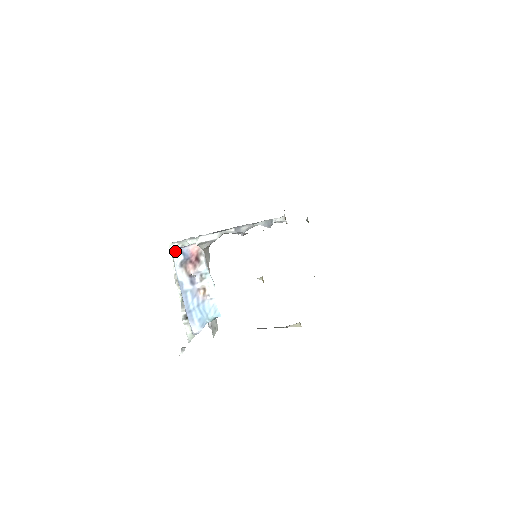
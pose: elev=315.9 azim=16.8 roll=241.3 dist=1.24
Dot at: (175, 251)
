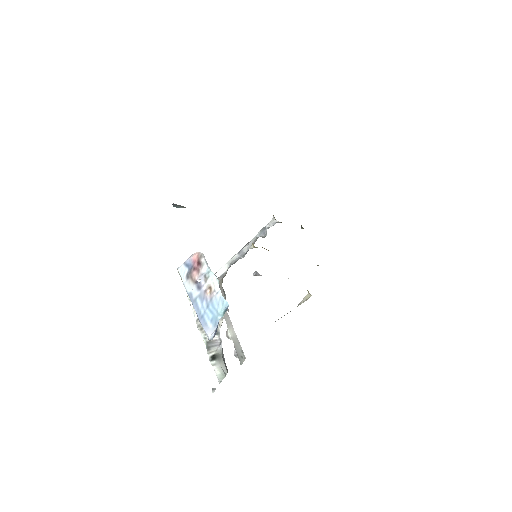
Dot at: (181, 268)
